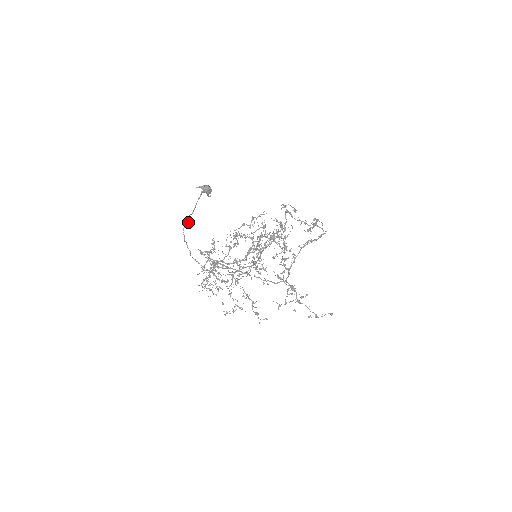
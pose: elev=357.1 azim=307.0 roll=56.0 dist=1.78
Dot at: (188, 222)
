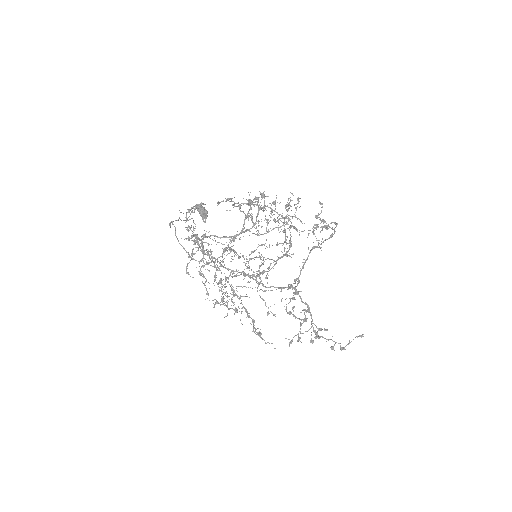
Dot at: occluded
